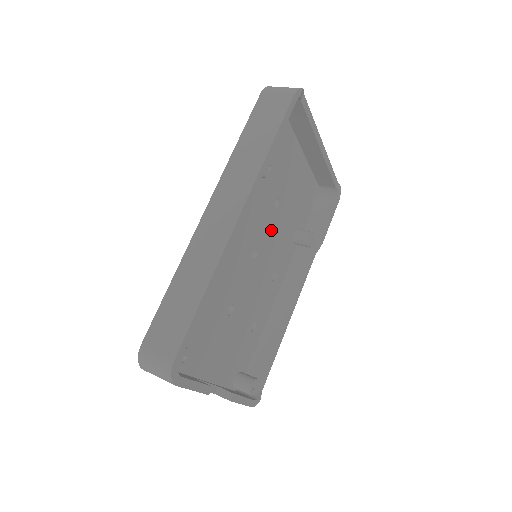
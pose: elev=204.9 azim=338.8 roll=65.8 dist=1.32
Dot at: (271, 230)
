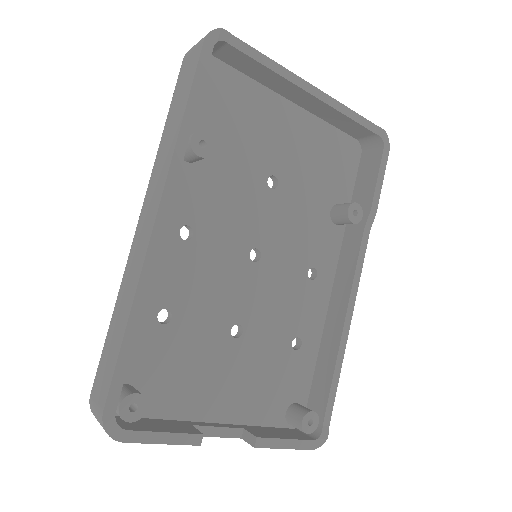
Dot at: (277, 218)
